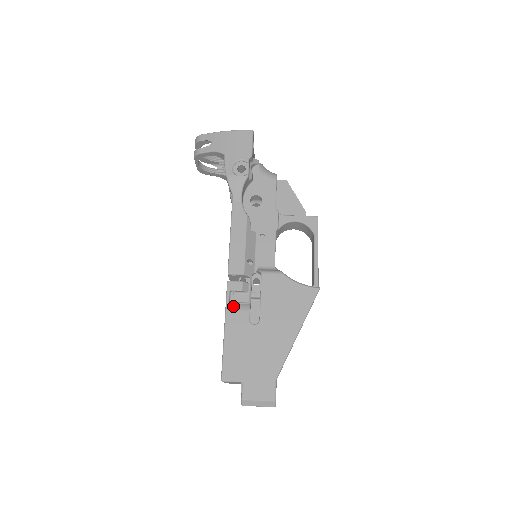
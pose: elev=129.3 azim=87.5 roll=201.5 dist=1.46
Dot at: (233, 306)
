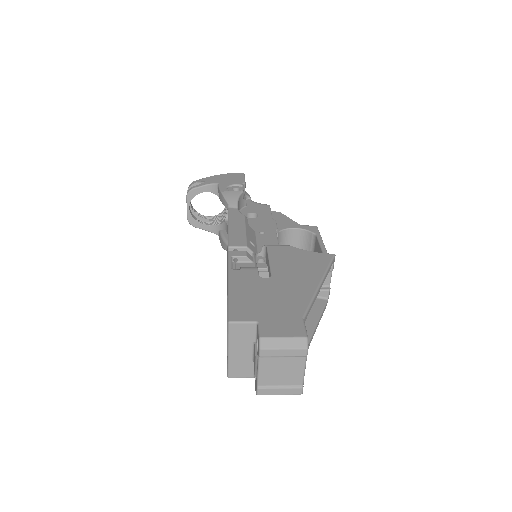
Dot at: occluded
